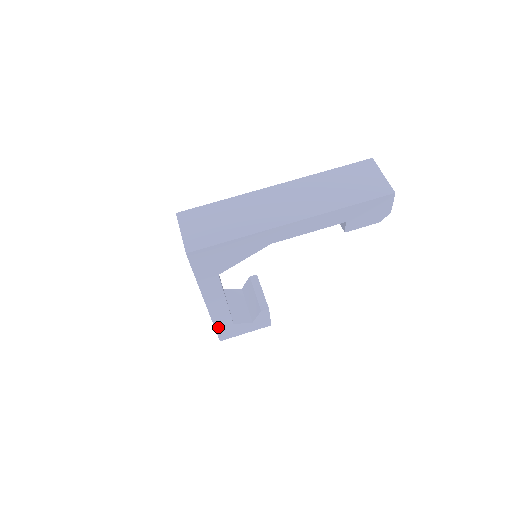
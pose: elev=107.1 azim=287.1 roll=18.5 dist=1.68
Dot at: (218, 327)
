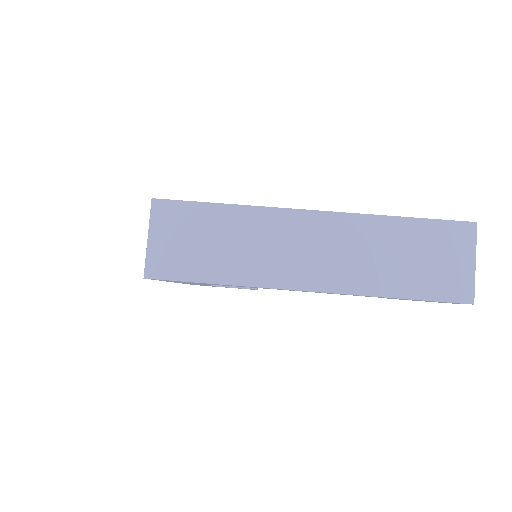
Dot at: occluded
